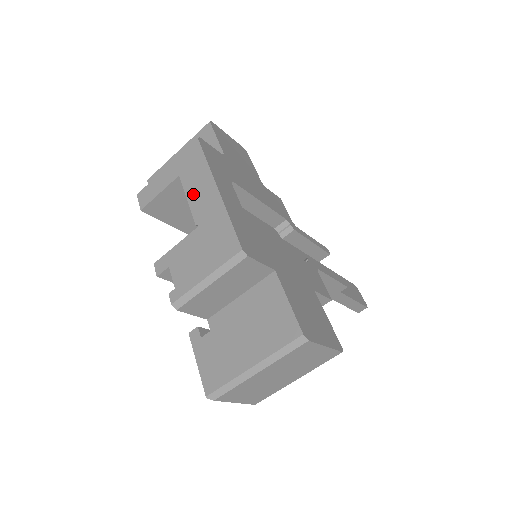
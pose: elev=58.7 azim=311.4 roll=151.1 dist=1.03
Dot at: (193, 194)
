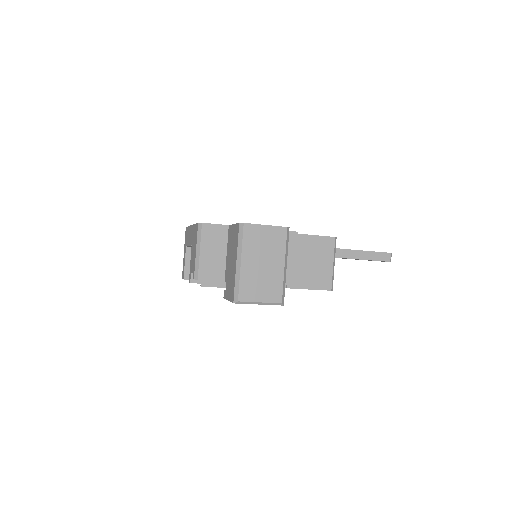
Dot at: (189, 241)
